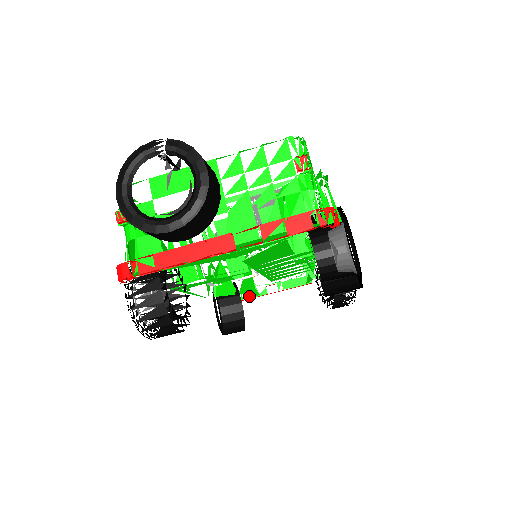
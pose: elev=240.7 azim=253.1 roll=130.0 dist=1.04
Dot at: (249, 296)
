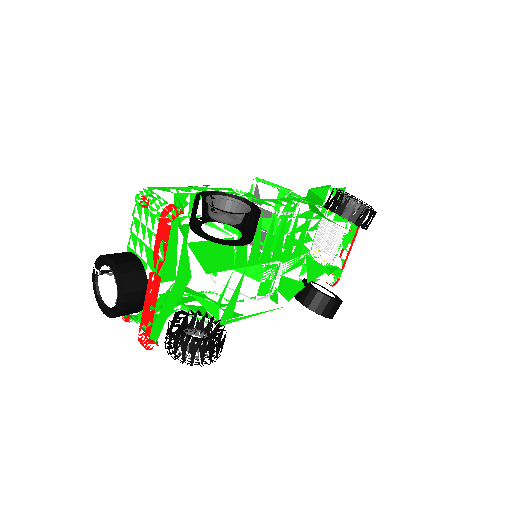
Dot at: (337, 275)
